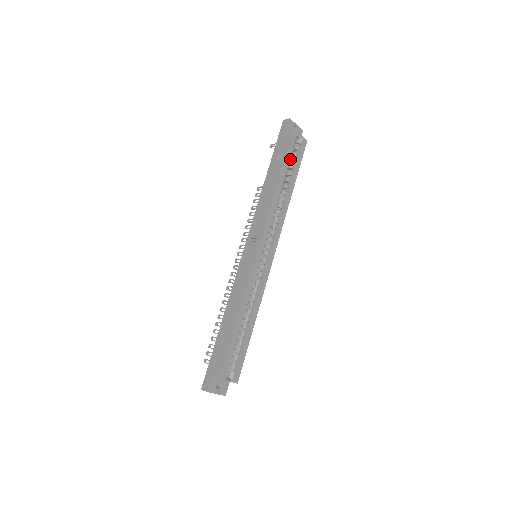
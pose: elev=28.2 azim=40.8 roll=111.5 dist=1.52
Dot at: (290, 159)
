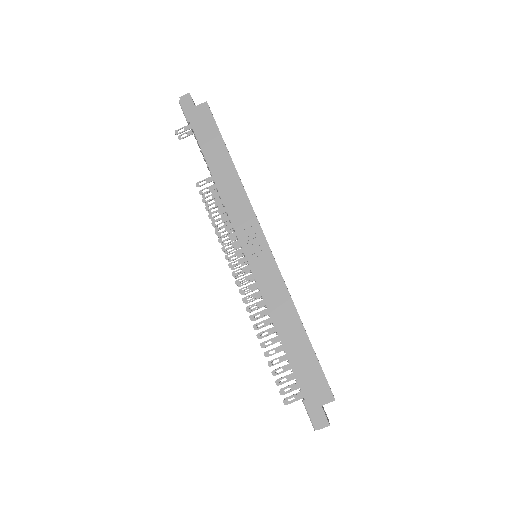
Dot at: occluded
